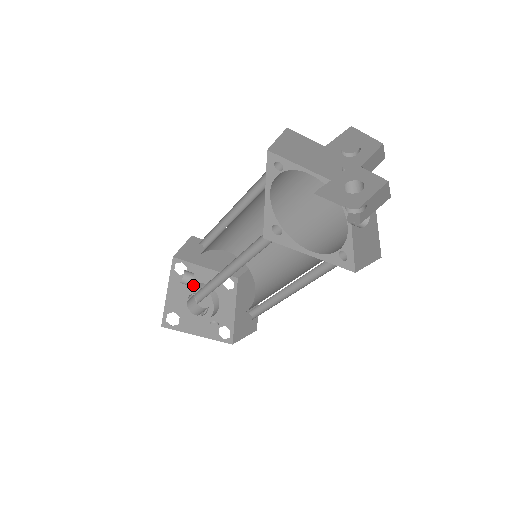
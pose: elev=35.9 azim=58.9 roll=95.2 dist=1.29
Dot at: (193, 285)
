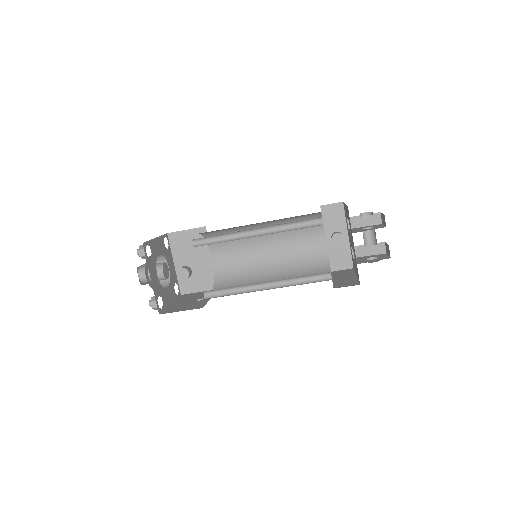
Dot at: occluded
